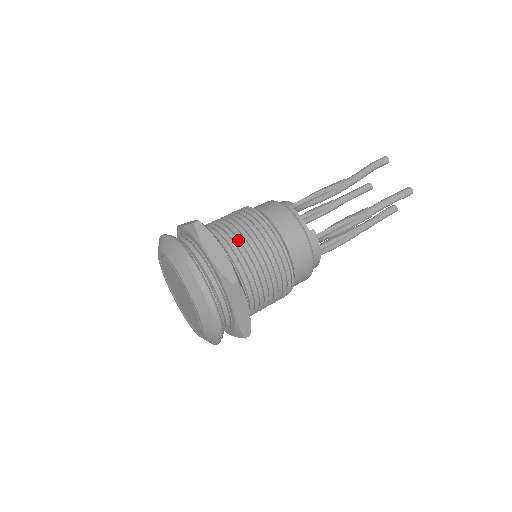
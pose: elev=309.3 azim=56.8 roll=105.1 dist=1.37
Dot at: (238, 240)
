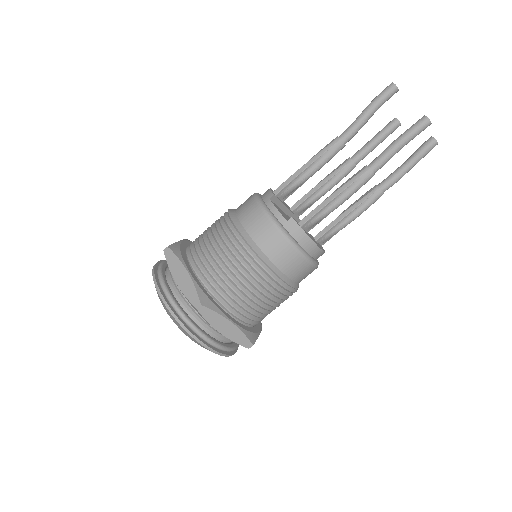
Dot at: (207, 256)
